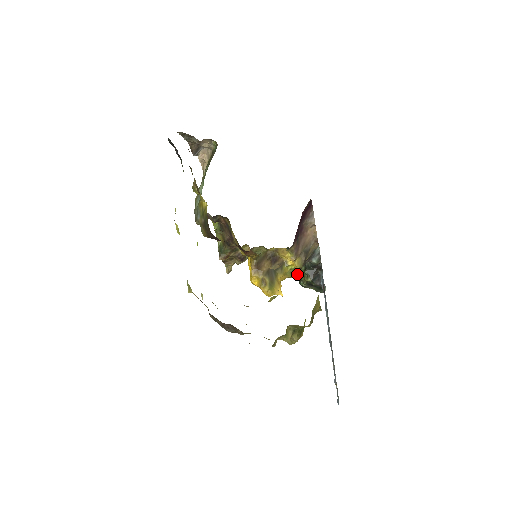
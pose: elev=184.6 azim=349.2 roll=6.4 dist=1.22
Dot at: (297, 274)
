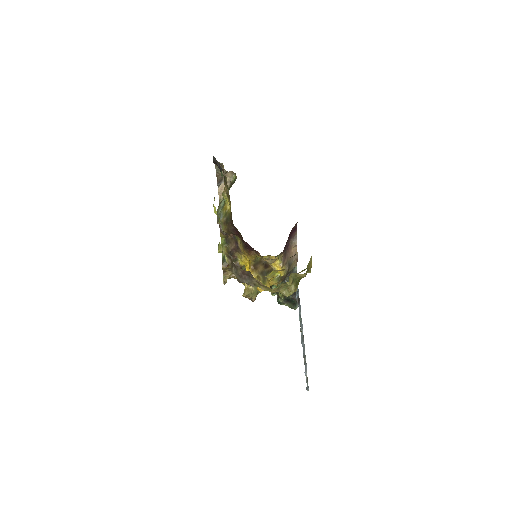
Dot at: (276, 294)
